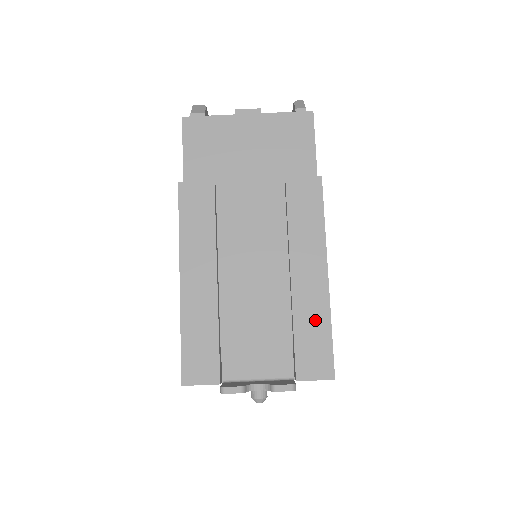
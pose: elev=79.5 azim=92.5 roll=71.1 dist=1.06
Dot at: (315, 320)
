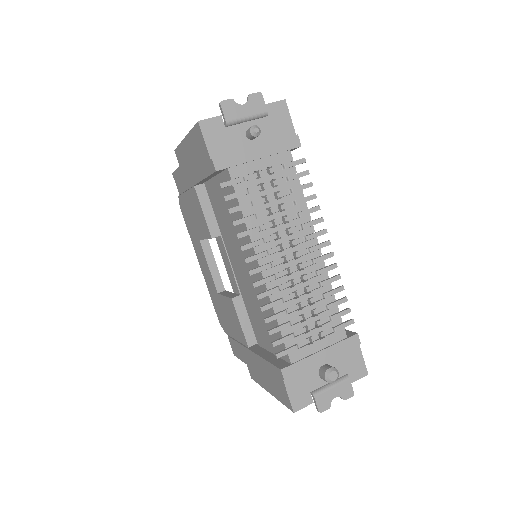
Dot at: occluded
